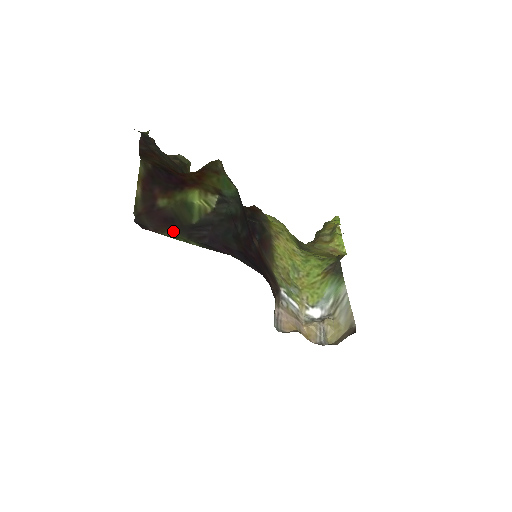
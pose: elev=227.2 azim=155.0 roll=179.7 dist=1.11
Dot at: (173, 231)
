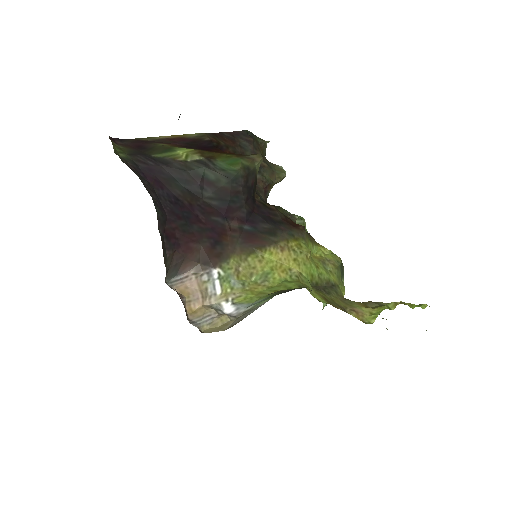
Dot at: (130, 149)
